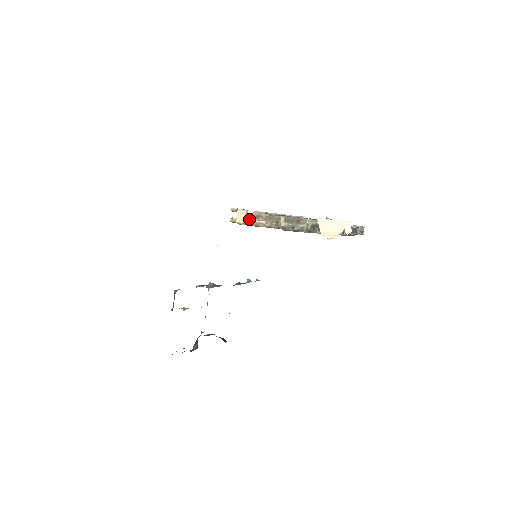
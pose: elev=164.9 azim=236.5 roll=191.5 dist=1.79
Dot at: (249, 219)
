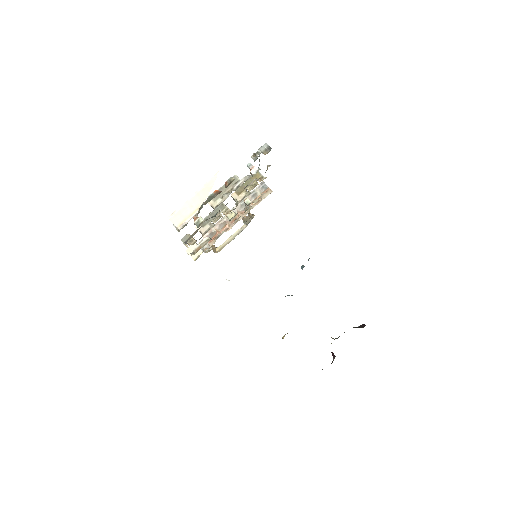
Dot at: (237, 231)
